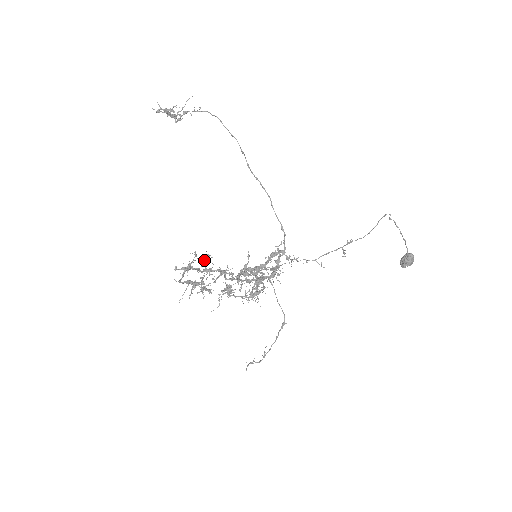
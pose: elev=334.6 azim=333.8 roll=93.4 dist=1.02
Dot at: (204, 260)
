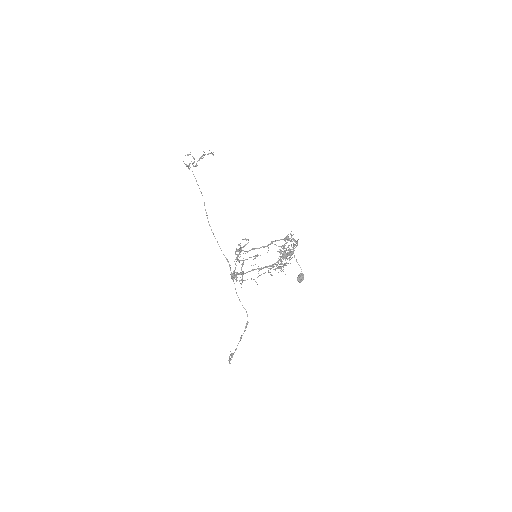
Dot at: (237, 251)
